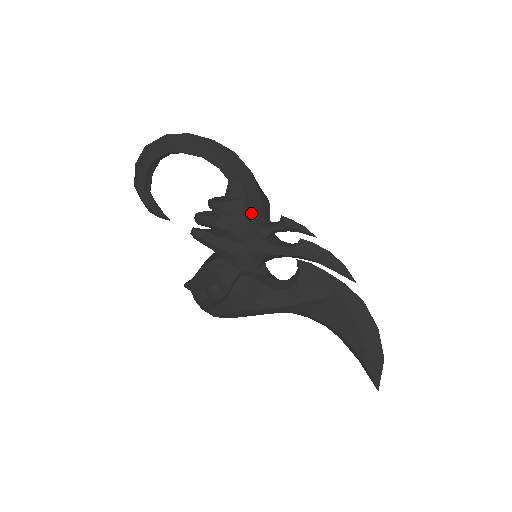
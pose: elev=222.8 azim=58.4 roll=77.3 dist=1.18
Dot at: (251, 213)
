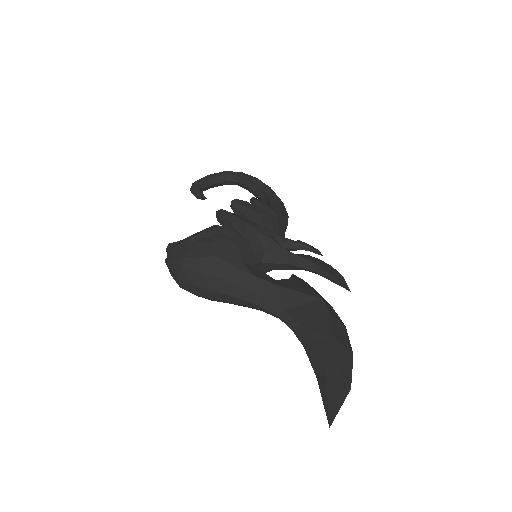
Dot at: (278, 220)
